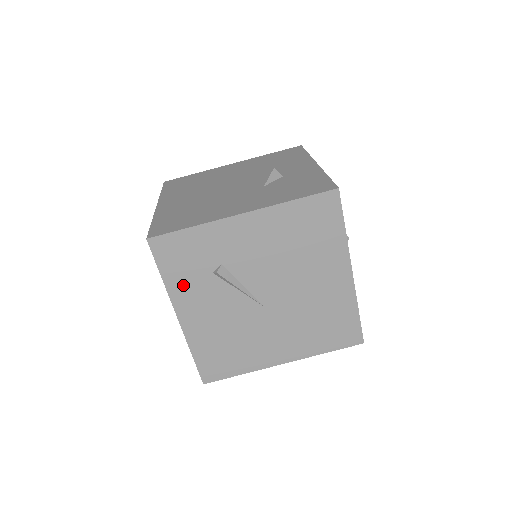
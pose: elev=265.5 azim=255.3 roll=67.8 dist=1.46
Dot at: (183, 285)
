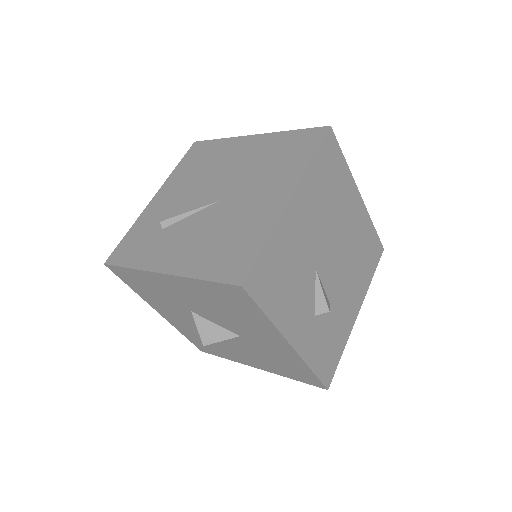
Dot at: (148, 255)
